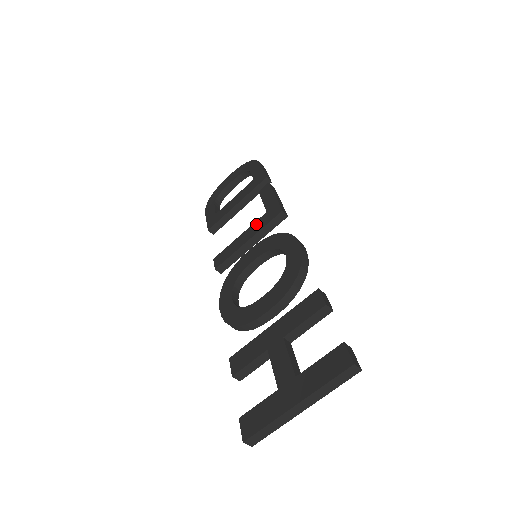
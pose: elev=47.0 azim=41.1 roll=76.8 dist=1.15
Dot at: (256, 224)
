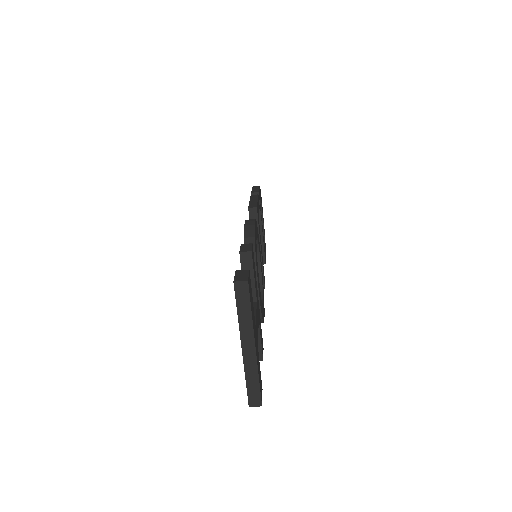
Dot at: occluded
